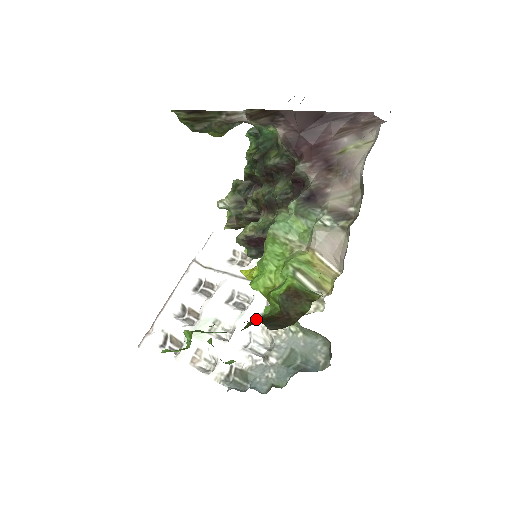
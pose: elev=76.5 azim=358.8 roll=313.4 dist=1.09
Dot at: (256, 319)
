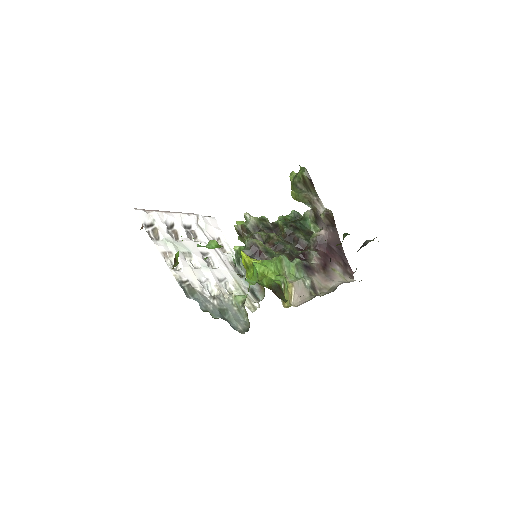
Dot at: (245, 278)
